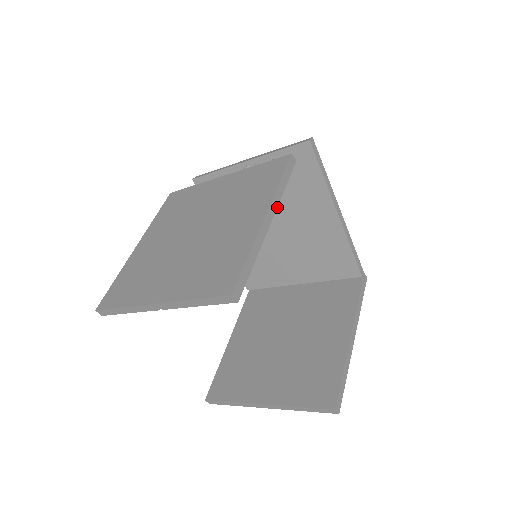
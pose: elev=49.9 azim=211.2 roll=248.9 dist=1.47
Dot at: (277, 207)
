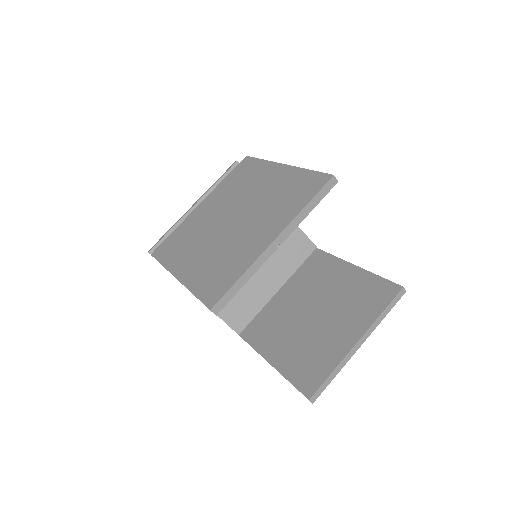
Dot at: occluded
